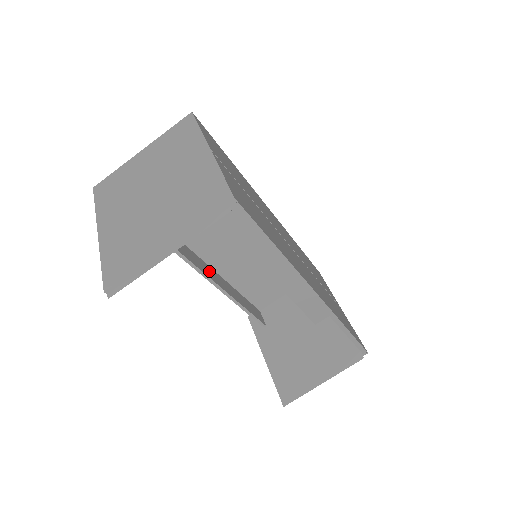
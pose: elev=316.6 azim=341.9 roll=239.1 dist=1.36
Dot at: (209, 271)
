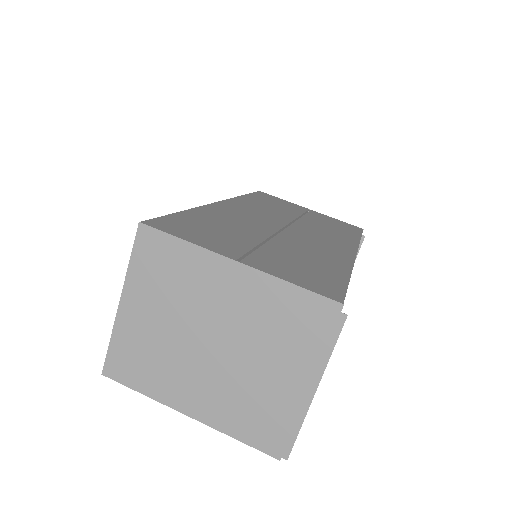
Dot at: occluded
